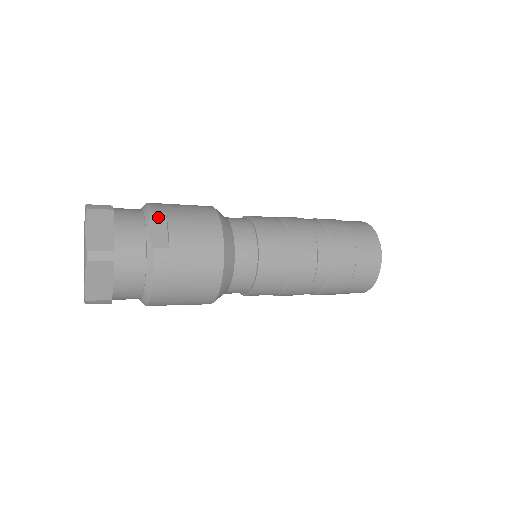
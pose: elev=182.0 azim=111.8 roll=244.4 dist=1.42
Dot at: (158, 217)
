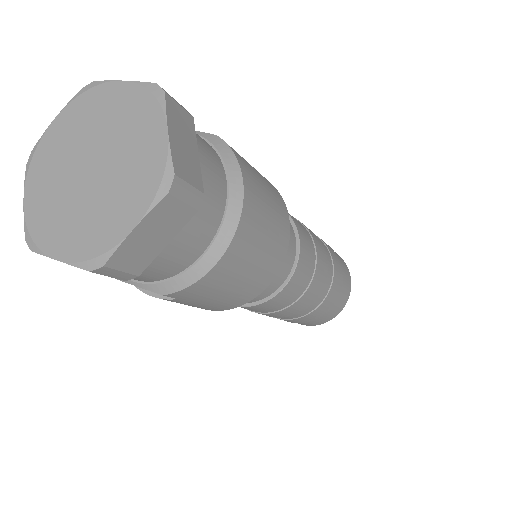
Dot at: occluded
